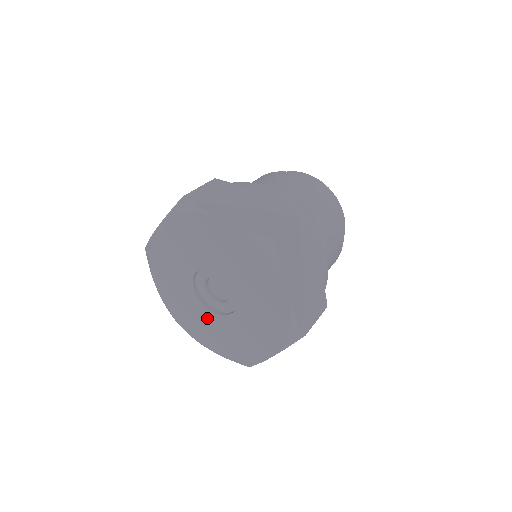
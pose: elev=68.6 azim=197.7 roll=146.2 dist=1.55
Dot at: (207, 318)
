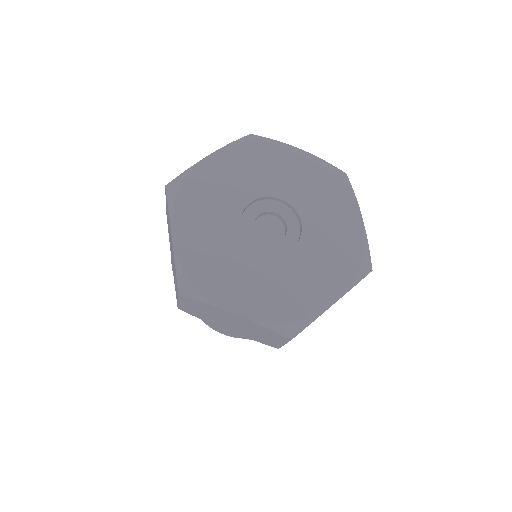
Dot at: (249, 263)
